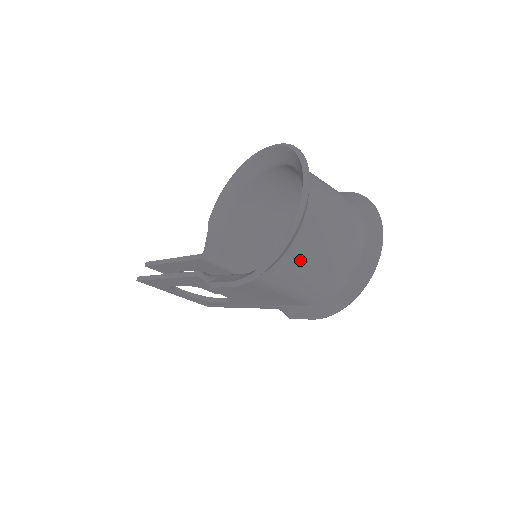
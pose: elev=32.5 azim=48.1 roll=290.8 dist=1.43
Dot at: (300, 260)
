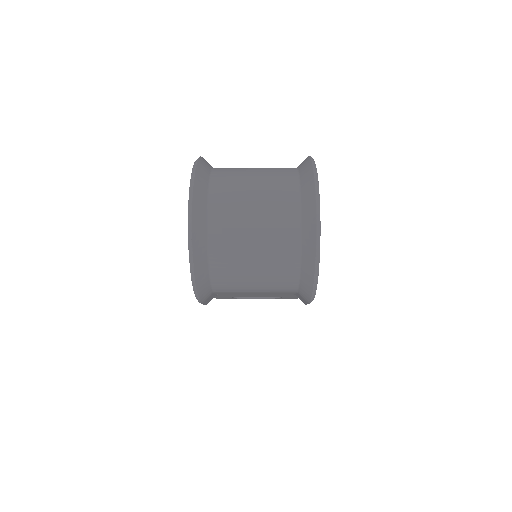
Dot at: (229, 265)
